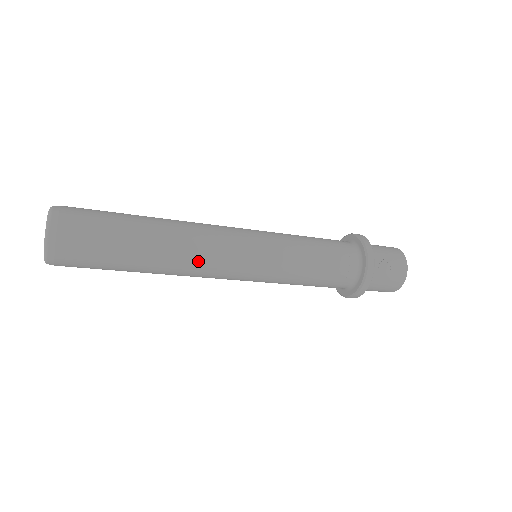
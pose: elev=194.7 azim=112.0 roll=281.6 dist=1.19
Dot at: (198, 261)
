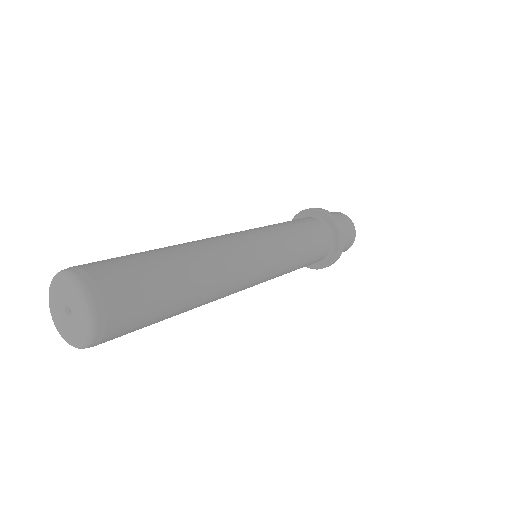
Dot at: occluded
